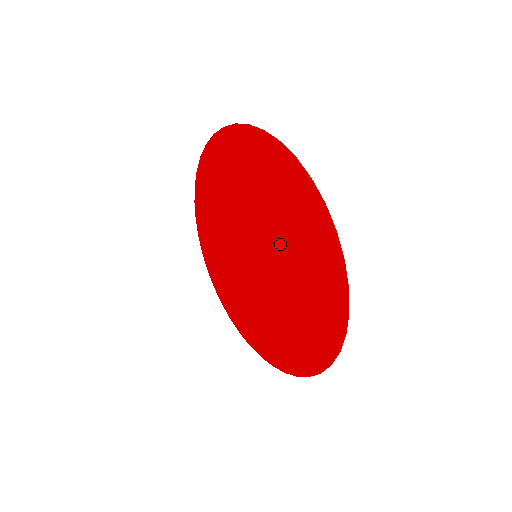
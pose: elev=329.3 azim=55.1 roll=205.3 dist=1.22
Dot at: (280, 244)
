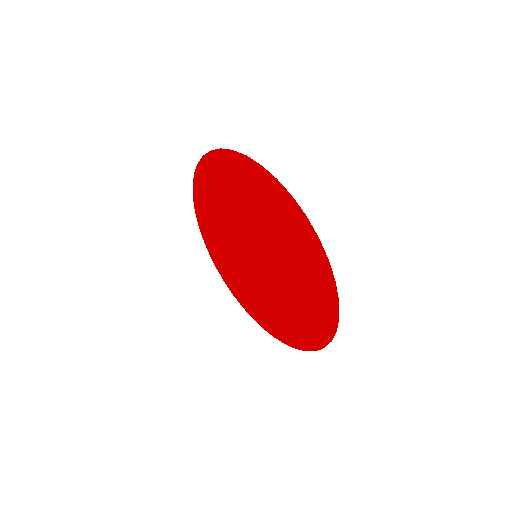
Dot at: (282, 289)
